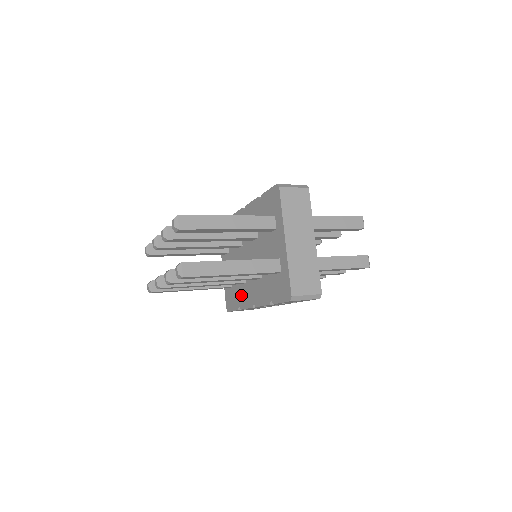
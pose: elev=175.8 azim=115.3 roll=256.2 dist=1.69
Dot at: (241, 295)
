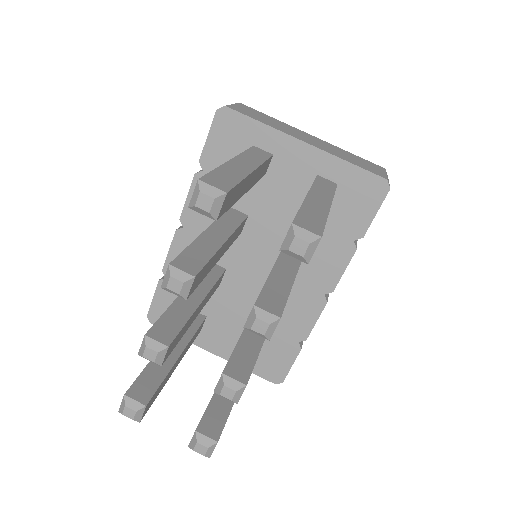
Dot at: (288, 323)
